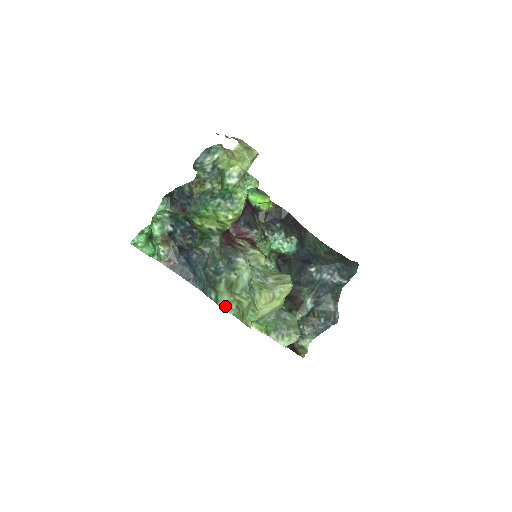
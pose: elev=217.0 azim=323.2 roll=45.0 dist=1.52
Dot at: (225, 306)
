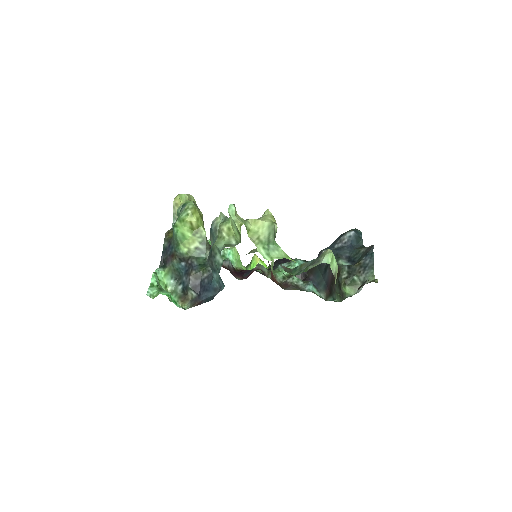
Dot at: (226, 246)
